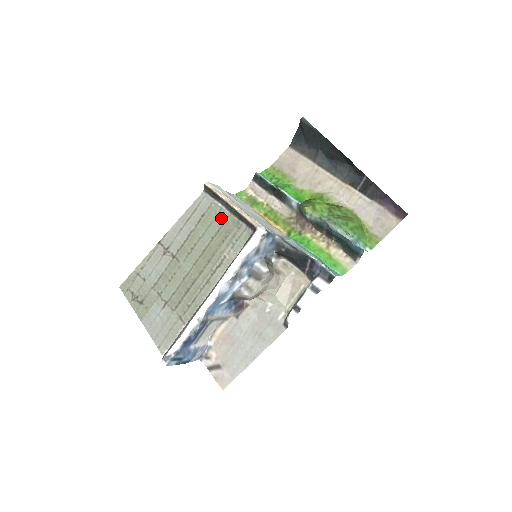
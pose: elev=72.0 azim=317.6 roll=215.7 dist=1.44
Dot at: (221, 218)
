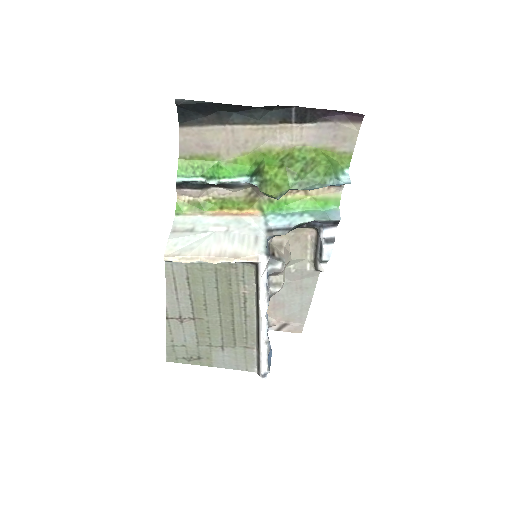
Dot at: (209, 270)
